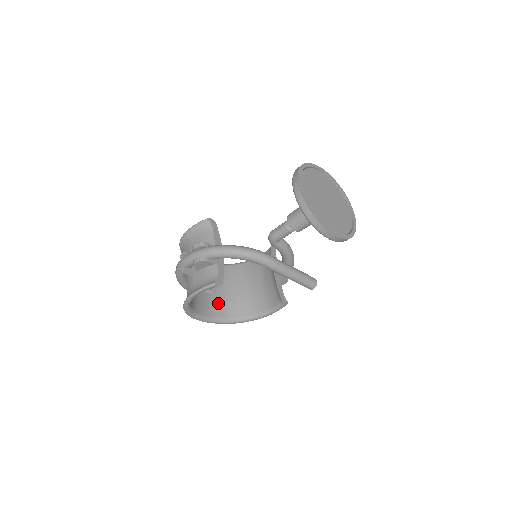
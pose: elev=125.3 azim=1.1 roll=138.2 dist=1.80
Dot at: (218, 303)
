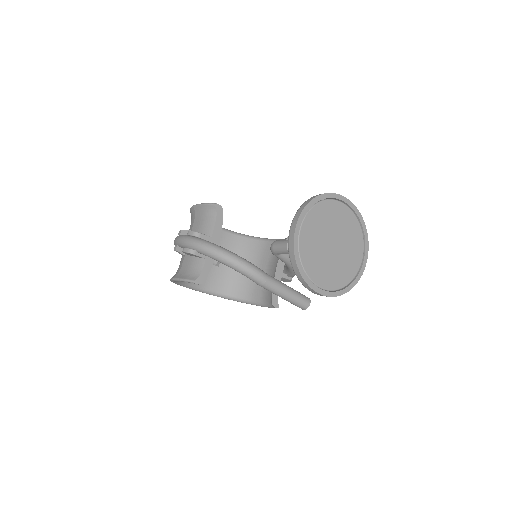
Dot at: (217, 276)
